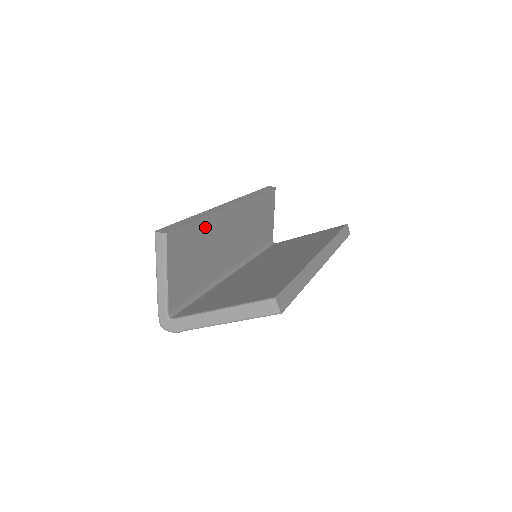
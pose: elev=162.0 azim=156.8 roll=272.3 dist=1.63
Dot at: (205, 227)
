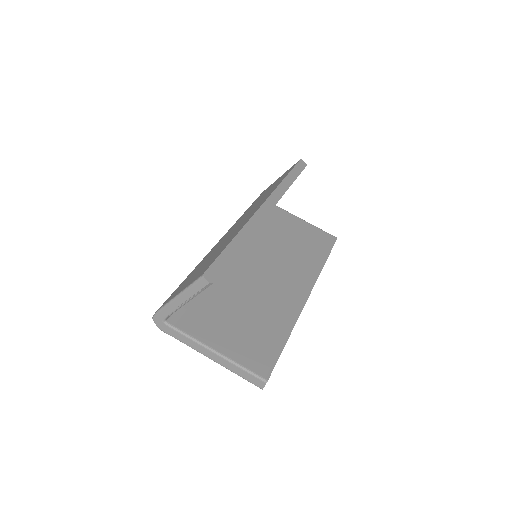
Dot at: occluded
